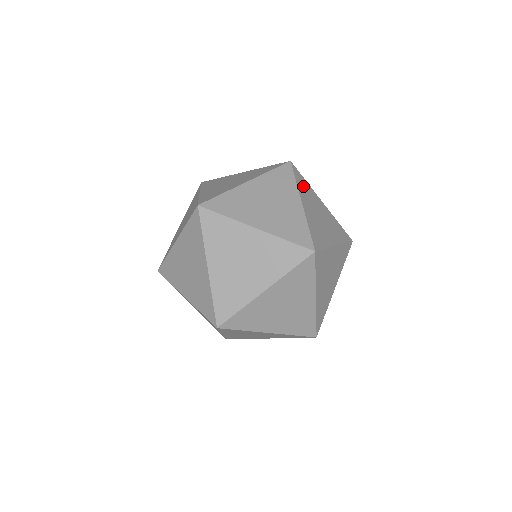
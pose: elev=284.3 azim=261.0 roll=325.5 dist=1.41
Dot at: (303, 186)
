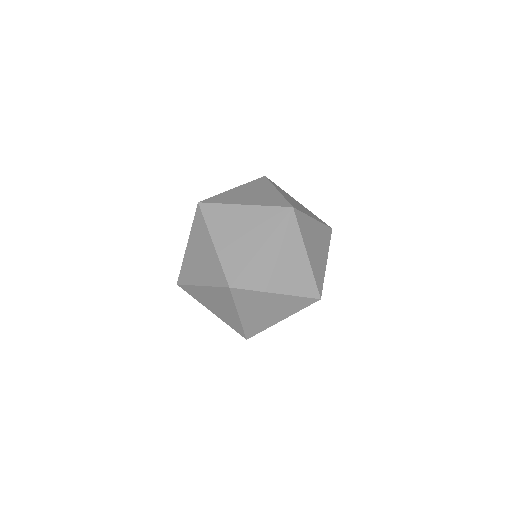
Dot at: occluded
